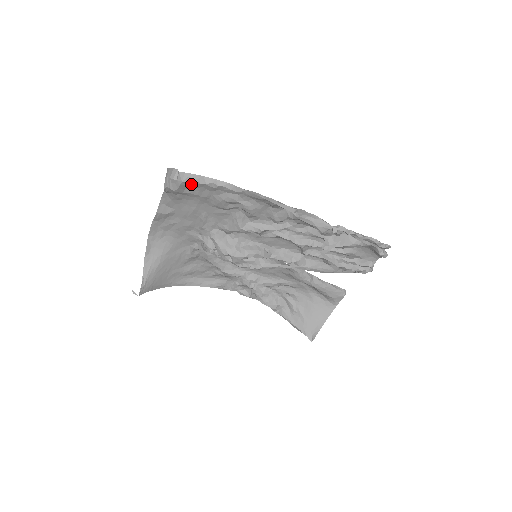
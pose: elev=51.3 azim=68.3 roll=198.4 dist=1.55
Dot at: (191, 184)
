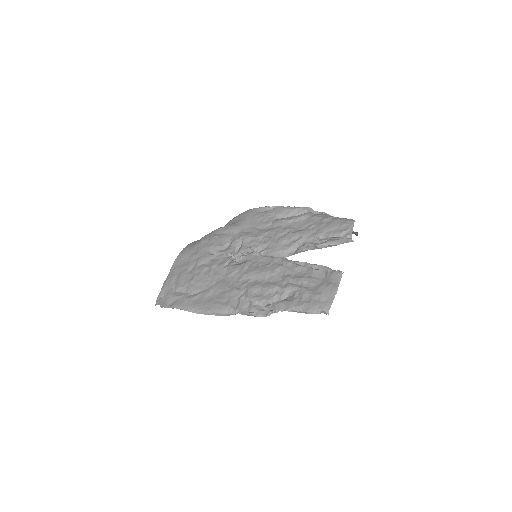
Dot at: occluded
